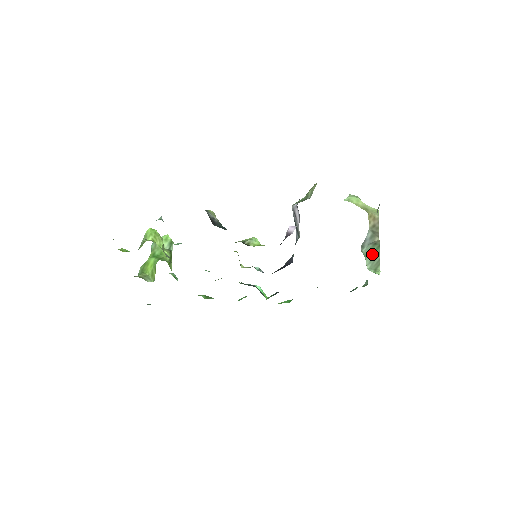
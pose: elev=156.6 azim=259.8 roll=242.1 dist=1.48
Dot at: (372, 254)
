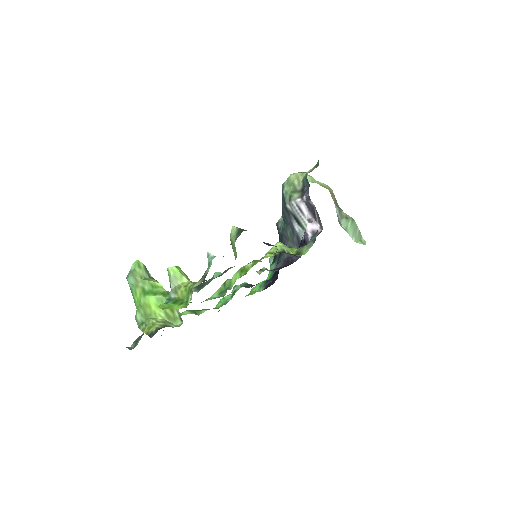
Dot at: (351, 228)
